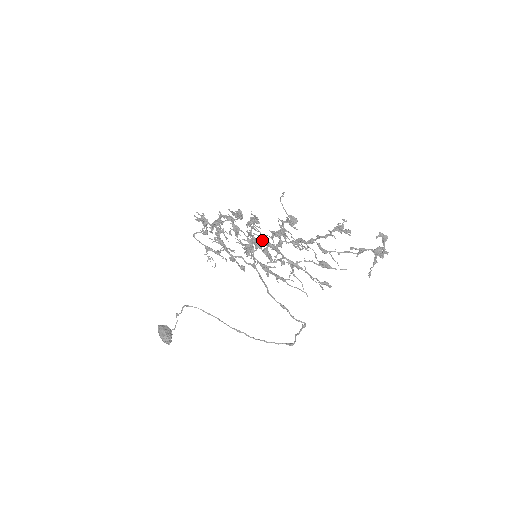
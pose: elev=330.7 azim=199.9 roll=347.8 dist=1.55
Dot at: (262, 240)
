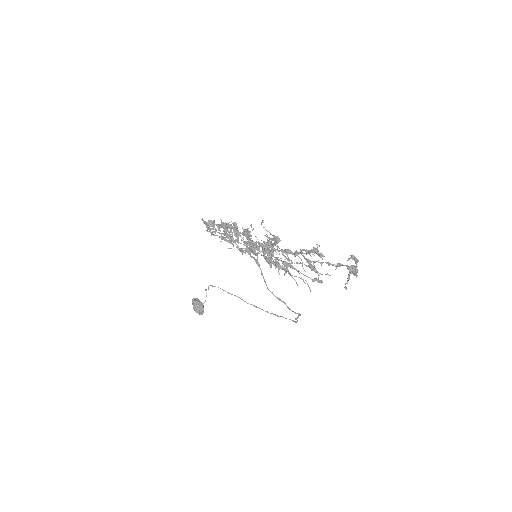
Dot at: (259, 244)
